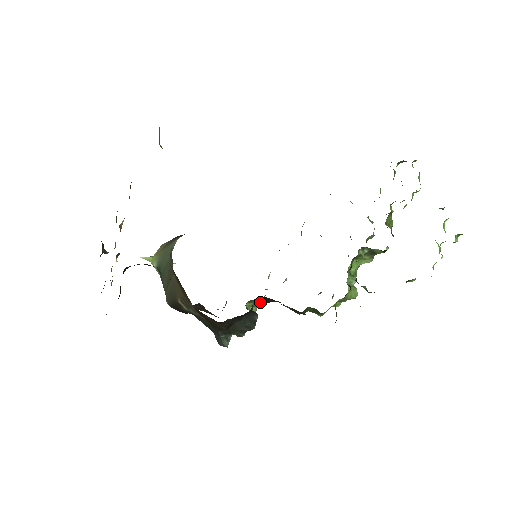
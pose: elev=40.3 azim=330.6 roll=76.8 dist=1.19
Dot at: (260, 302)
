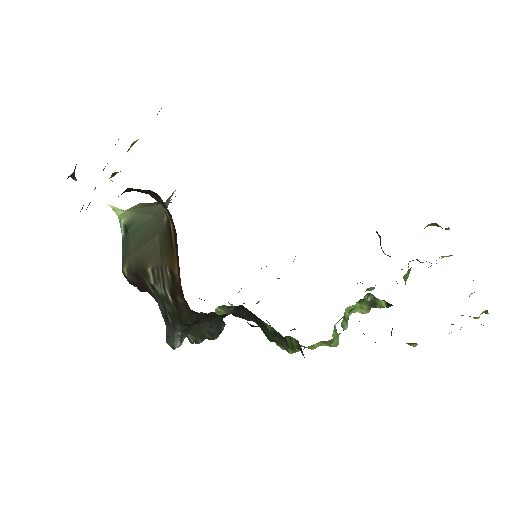
Dot at: (230, 312)
